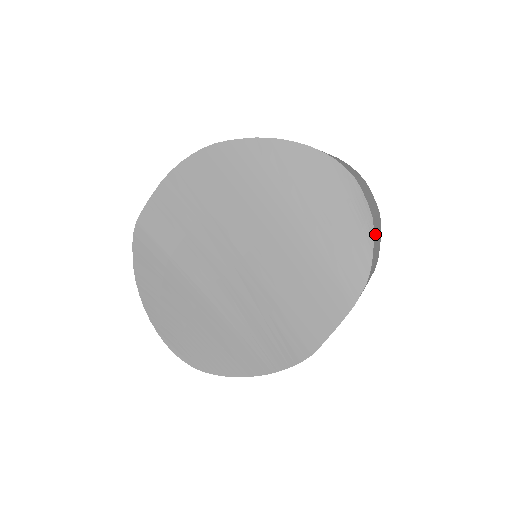
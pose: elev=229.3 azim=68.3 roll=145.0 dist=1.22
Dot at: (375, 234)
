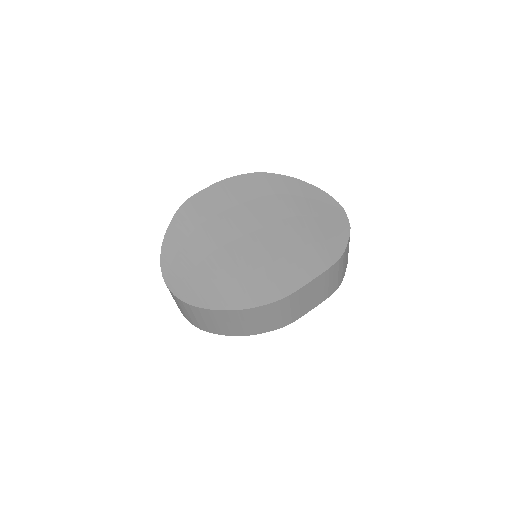
Dot at: occluded
